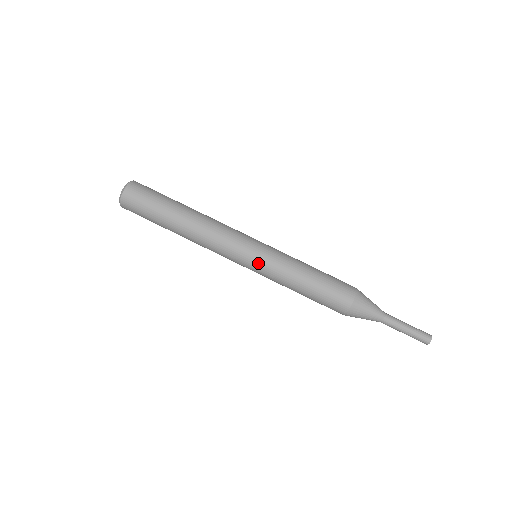
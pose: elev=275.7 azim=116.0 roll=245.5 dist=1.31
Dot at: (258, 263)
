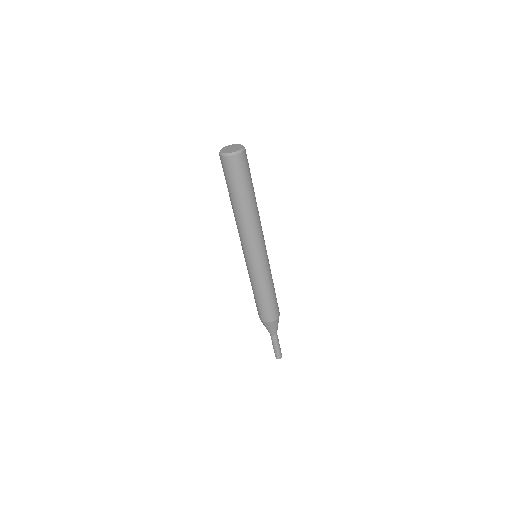
Dot at: (256, 266)
